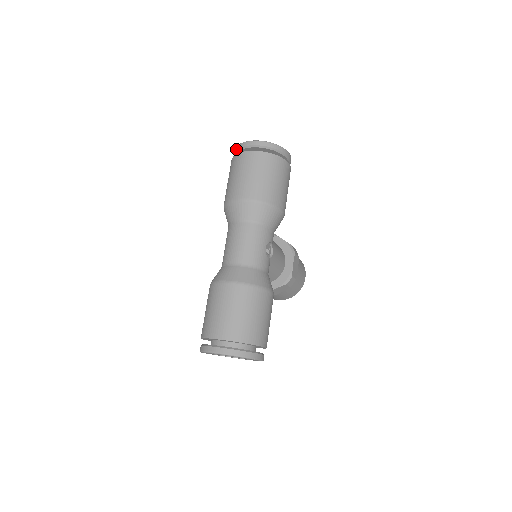
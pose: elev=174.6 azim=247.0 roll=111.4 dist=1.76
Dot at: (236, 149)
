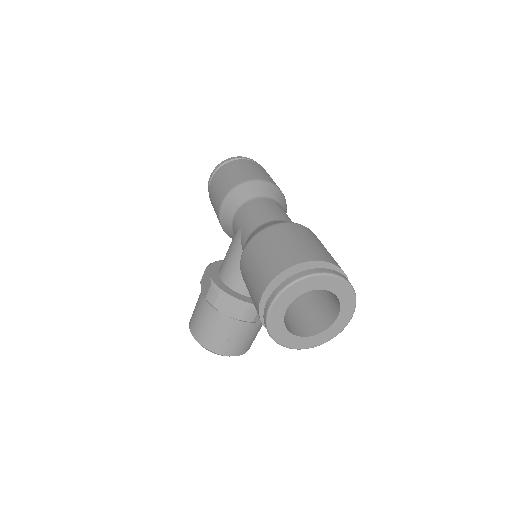
Dot at: (229, 159)
